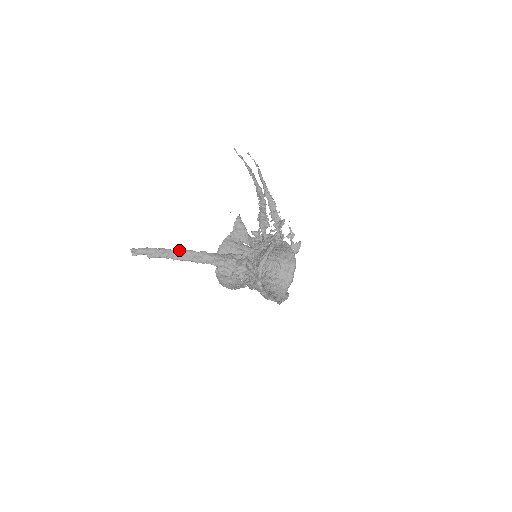
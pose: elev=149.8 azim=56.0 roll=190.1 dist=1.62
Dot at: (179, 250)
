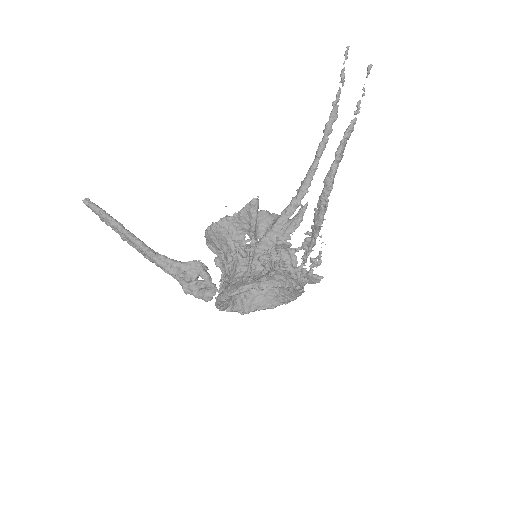
Dot at: (126, 235)
